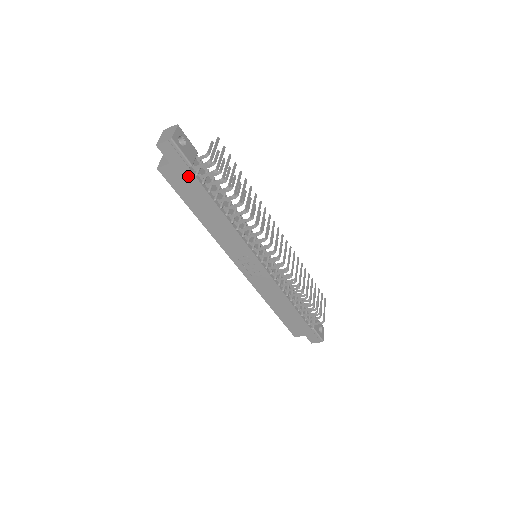
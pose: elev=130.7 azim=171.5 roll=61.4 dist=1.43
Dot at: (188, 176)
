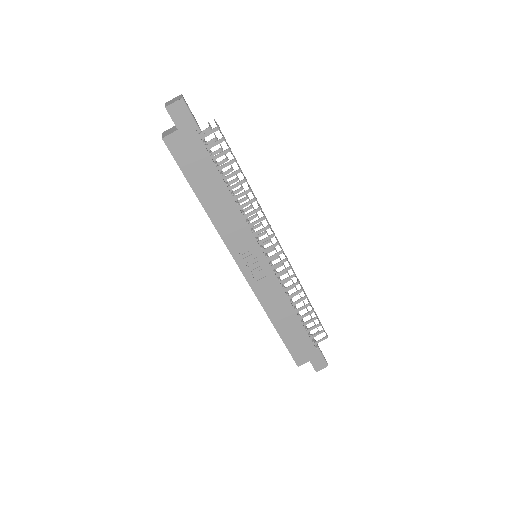
Dot at: (196, 145)
